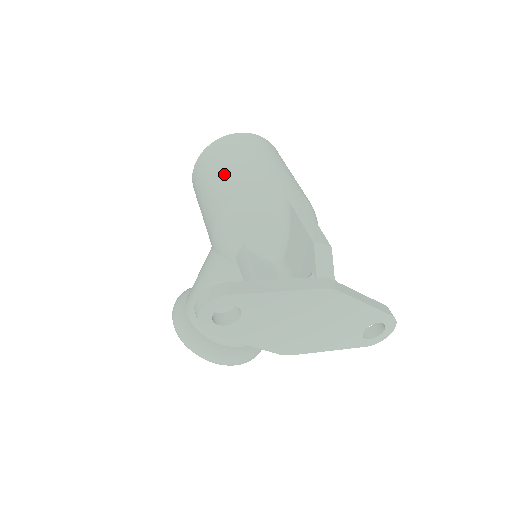
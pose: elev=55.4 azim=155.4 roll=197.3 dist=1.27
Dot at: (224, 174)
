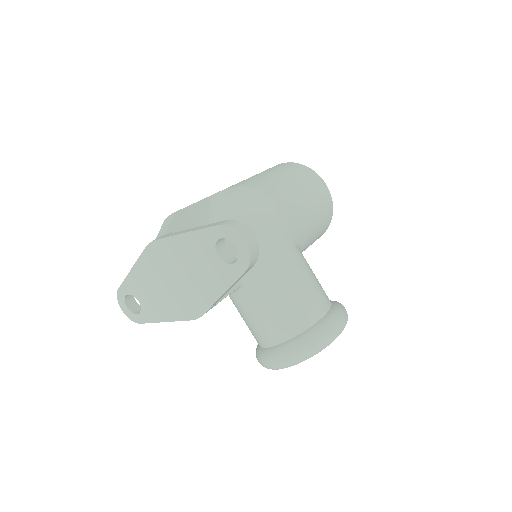
Dot at: occluded
